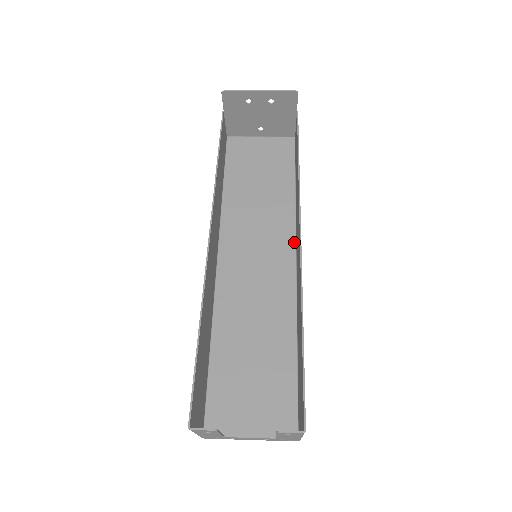
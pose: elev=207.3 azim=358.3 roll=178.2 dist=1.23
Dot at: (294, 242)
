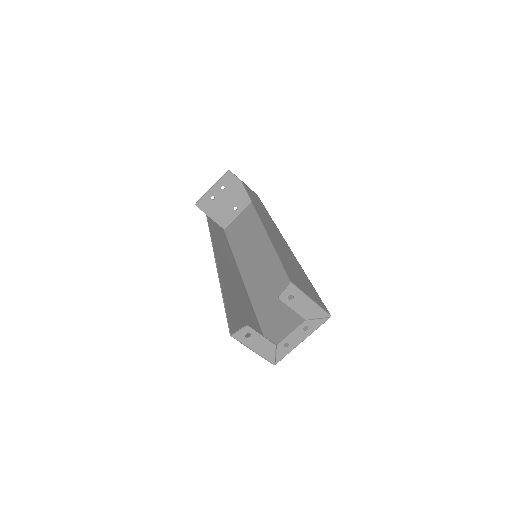
Dot at: occluded
